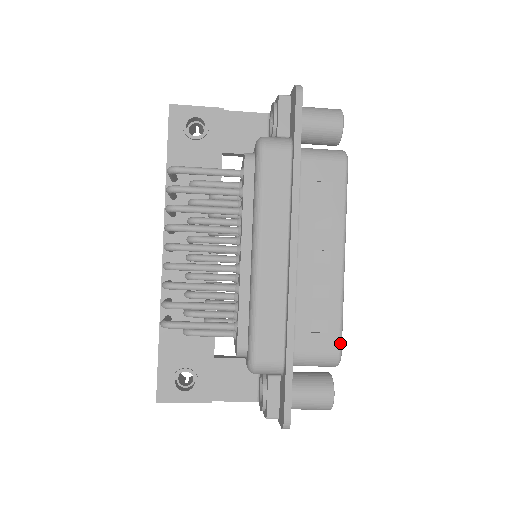
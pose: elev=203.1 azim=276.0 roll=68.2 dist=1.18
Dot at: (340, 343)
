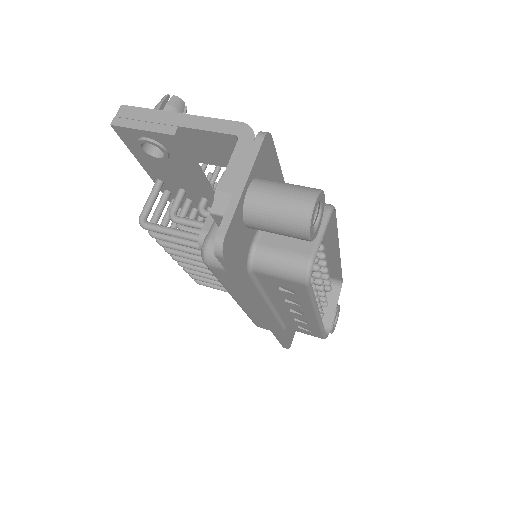
Dot at: (323, 337)
